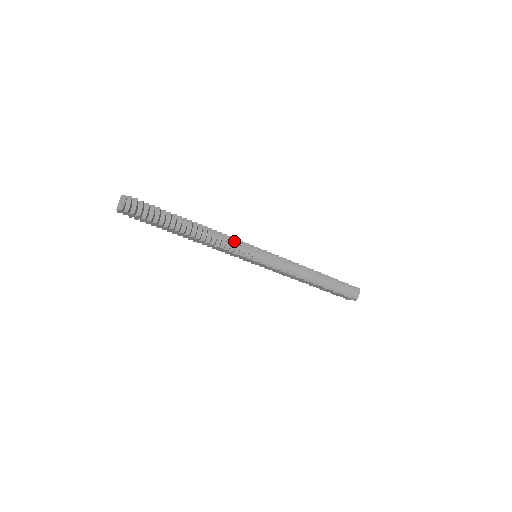
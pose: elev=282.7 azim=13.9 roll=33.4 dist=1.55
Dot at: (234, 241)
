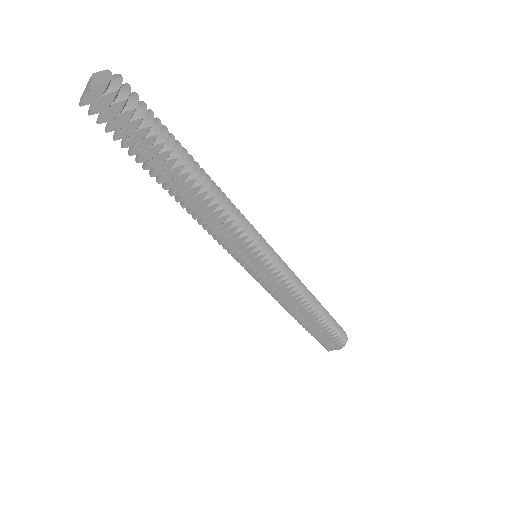
Dot at: occluded
